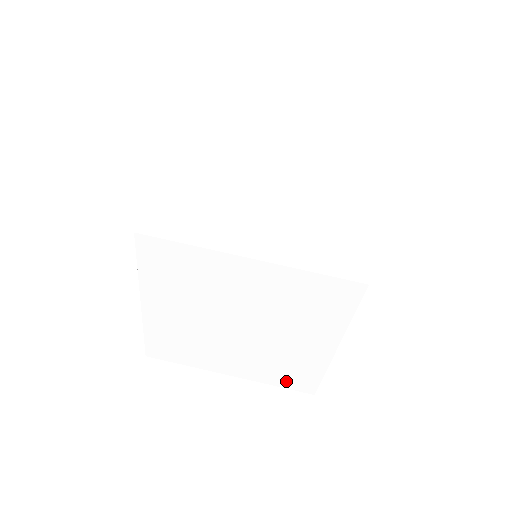
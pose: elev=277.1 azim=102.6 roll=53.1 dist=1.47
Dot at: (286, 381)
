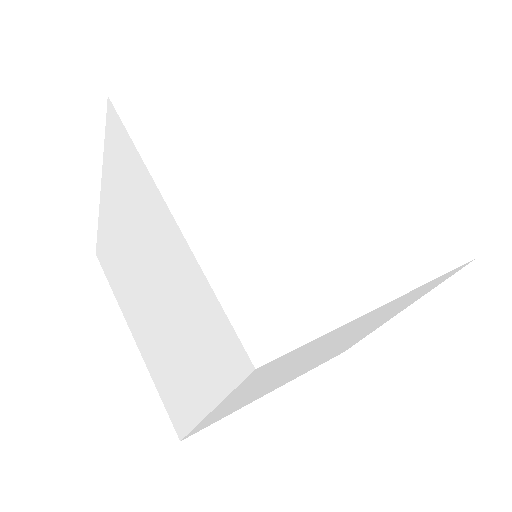
Dot at: (432, 255)
